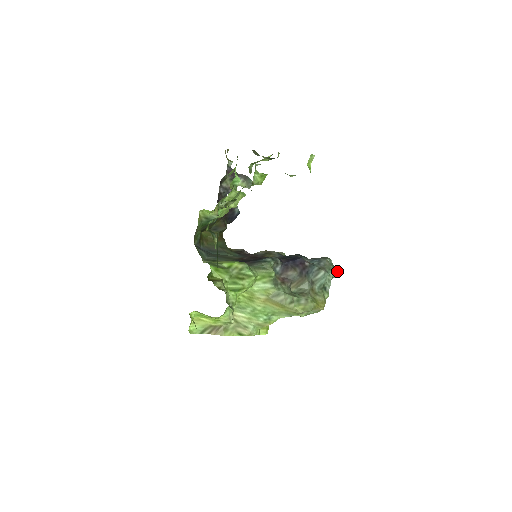
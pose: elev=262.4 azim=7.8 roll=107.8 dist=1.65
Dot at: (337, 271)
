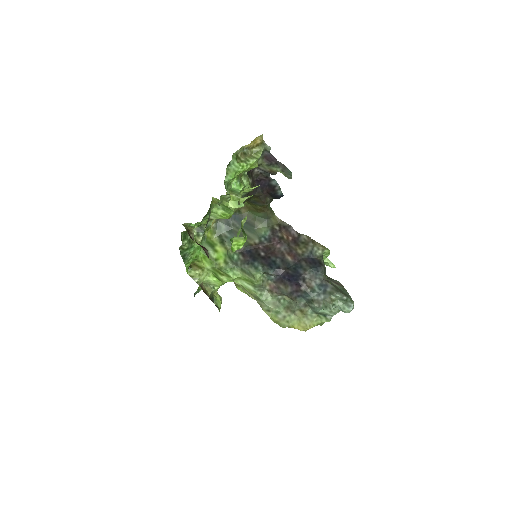
Dot at: (349, 308)
